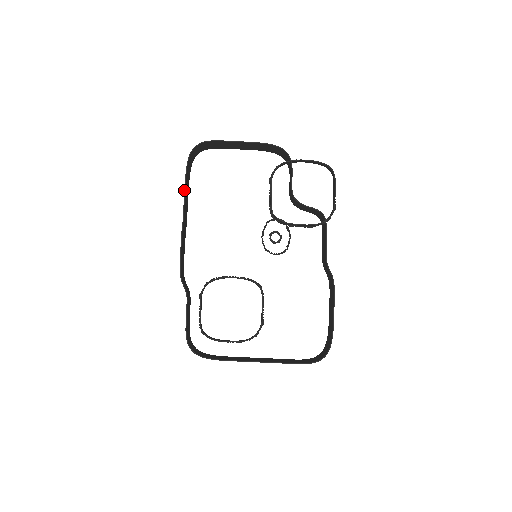
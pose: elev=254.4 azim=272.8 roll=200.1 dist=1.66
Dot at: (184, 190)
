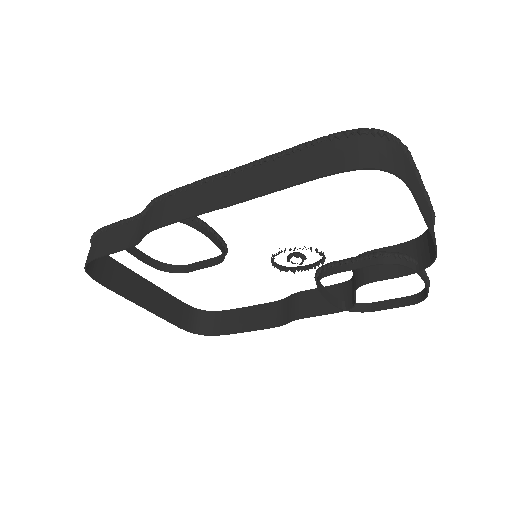
Dot at: (283, 188)
